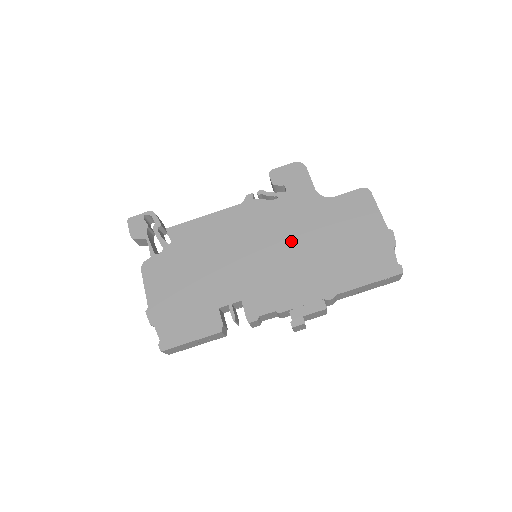
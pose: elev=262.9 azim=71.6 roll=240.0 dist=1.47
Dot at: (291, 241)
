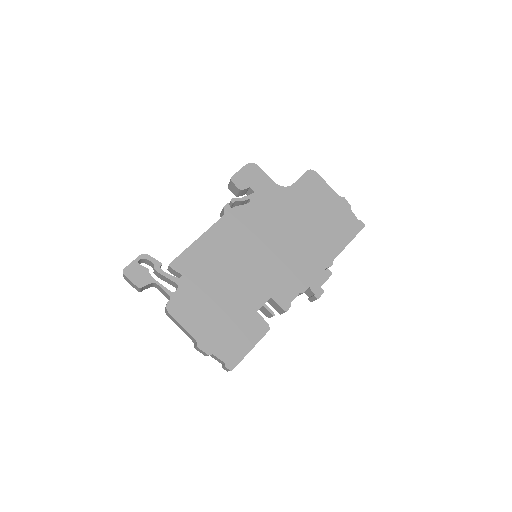
Dot at: (281, 233)
